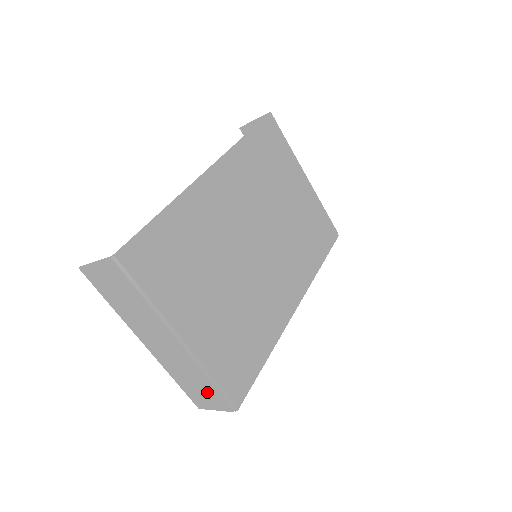
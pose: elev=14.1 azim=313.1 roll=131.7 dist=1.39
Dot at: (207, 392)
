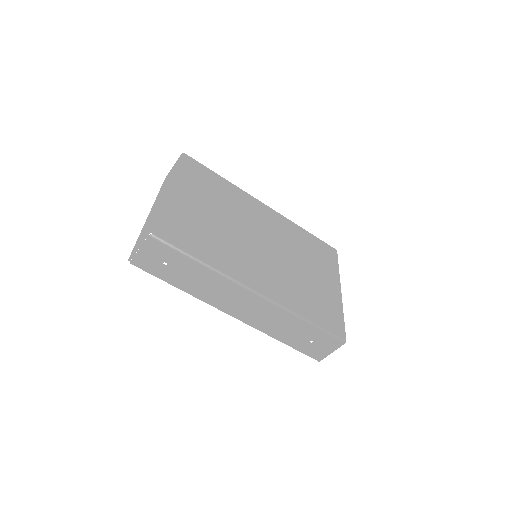
Dot at: occluded
